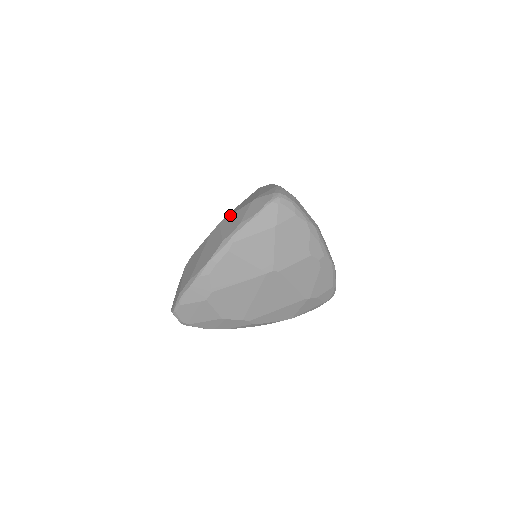
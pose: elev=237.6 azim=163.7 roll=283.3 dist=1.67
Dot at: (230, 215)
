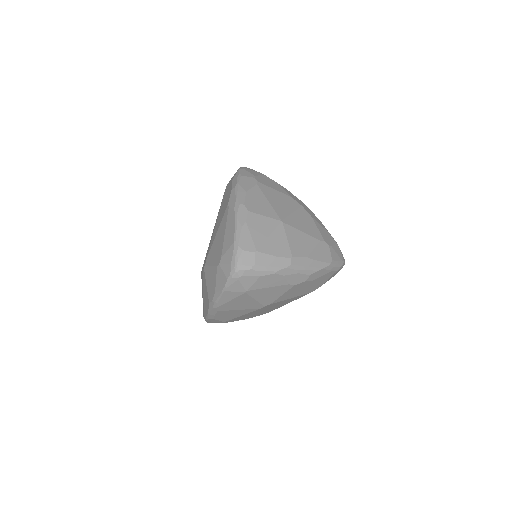
Dot at: (208, 267)
